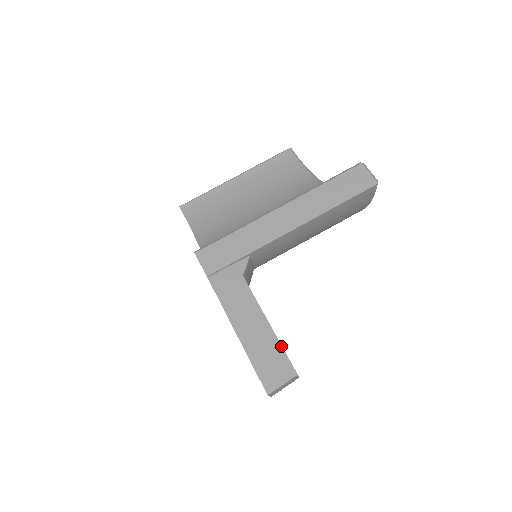
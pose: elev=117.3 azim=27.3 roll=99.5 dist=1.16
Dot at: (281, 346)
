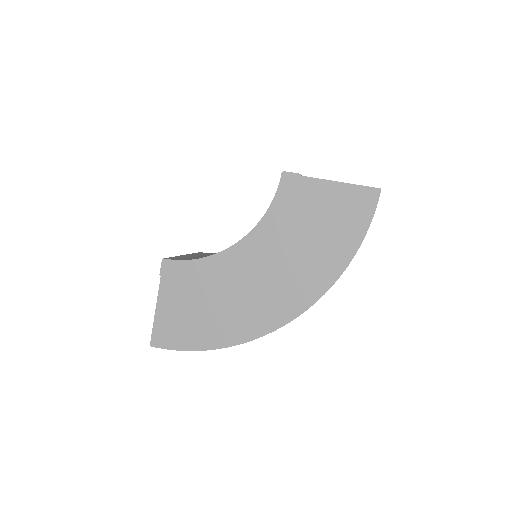
Dot at: occluded
